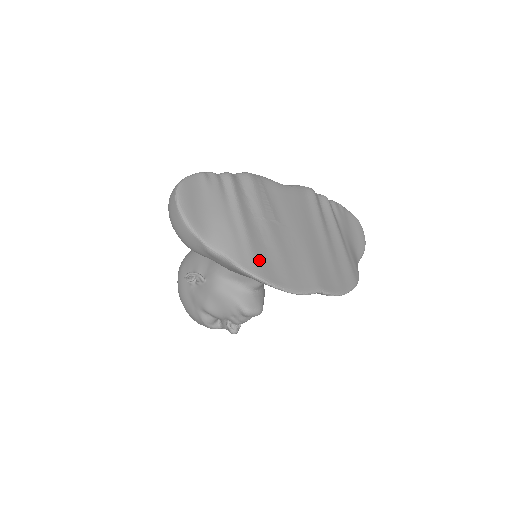
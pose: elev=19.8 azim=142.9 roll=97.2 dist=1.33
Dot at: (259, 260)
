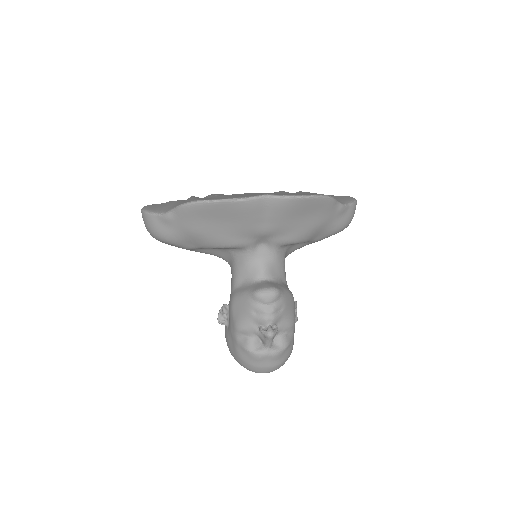
Dot at: occluded
